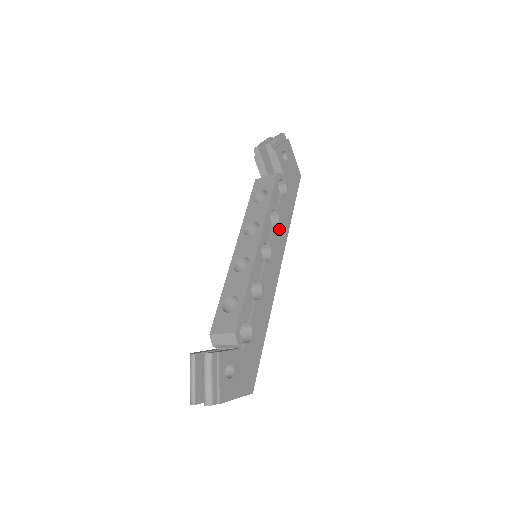
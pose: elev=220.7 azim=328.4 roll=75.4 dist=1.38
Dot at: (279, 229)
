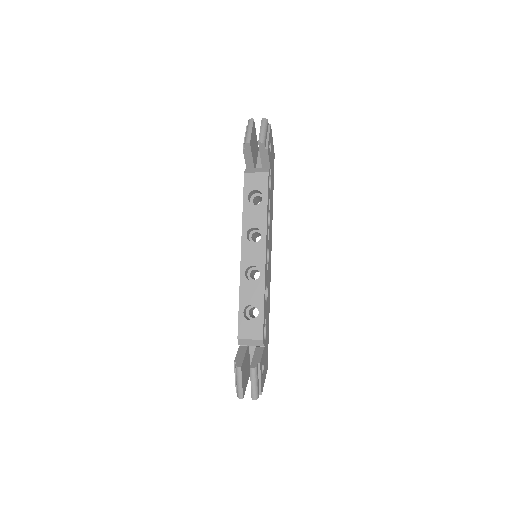
Dot at: (270, 225)
